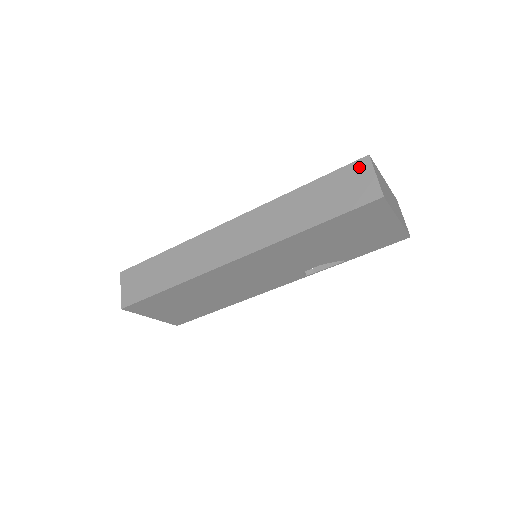
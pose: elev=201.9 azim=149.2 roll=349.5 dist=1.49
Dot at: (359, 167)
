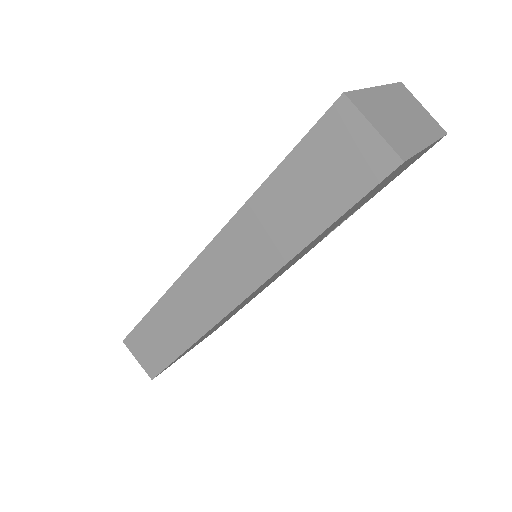
Dot at: (338, 121)
